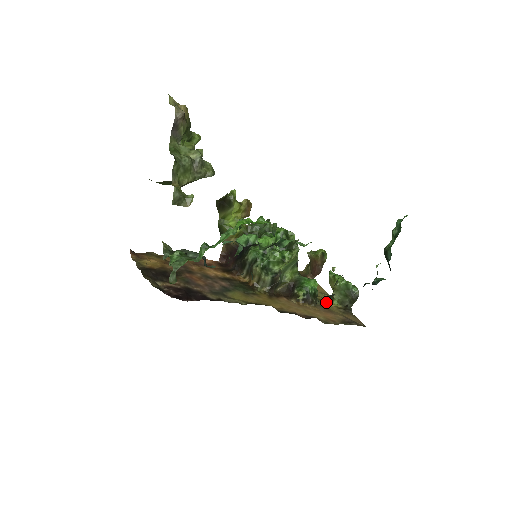
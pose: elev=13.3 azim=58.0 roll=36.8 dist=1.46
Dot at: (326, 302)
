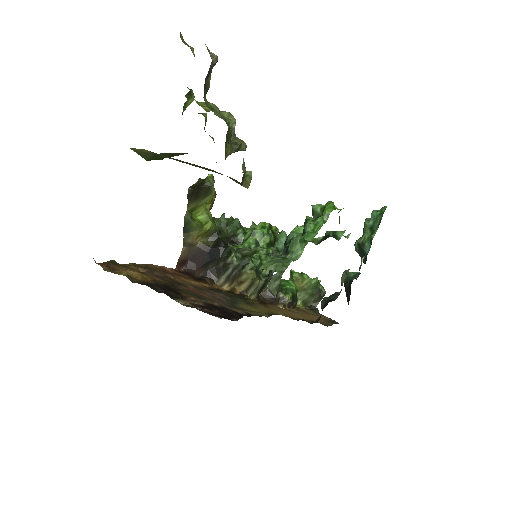
Dot at: occluded
